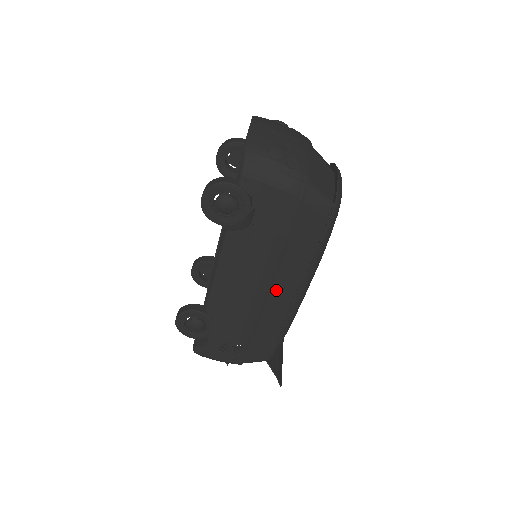
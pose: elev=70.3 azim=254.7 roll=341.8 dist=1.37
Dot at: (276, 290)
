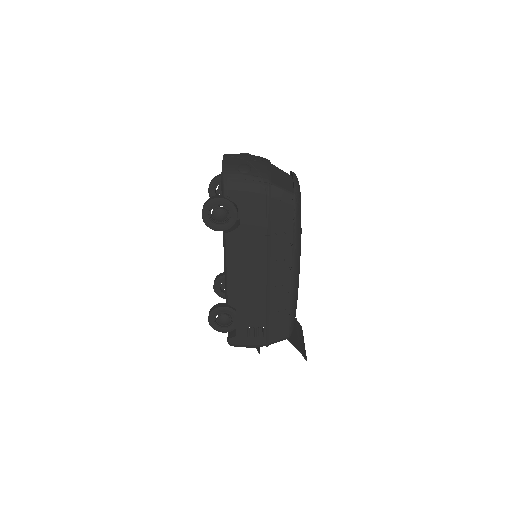
Dot at: (274, 272)
